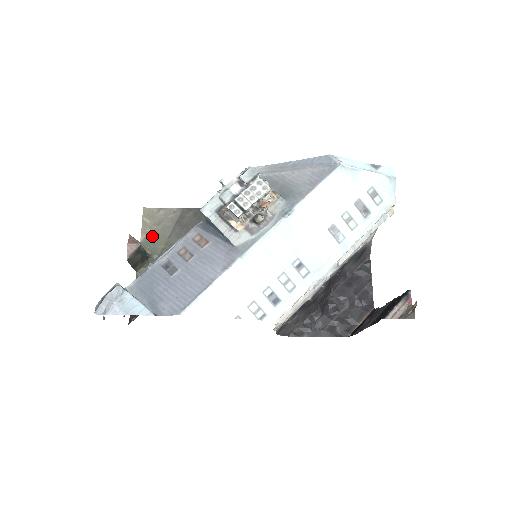
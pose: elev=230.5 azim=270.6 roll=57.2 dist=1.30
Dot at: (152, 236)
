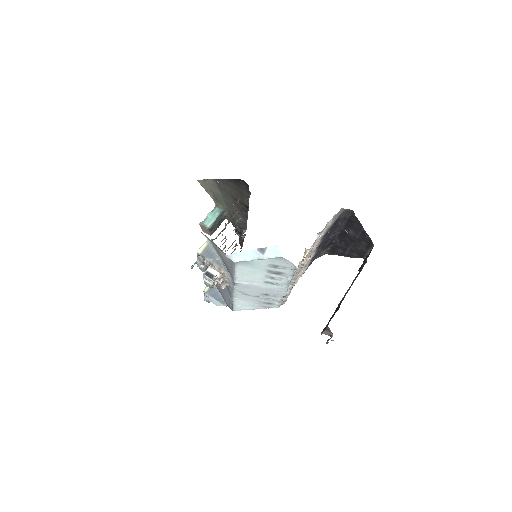
Dot at: (215, 197)
